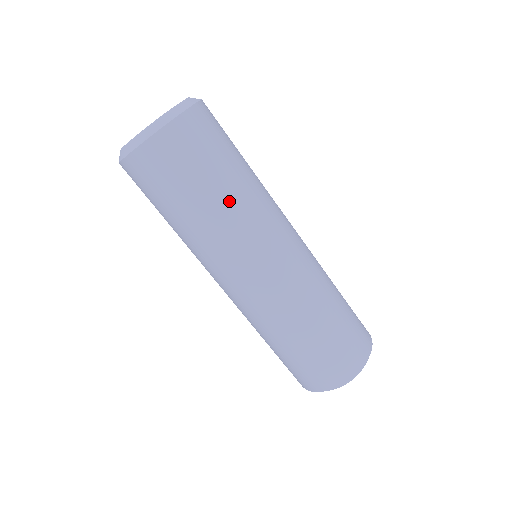
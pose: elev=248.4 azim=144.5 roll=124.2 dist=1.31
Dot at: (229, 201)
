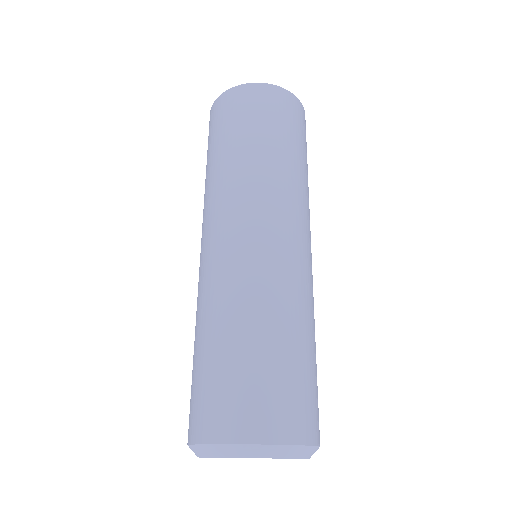
Dot at: (287, 162)
